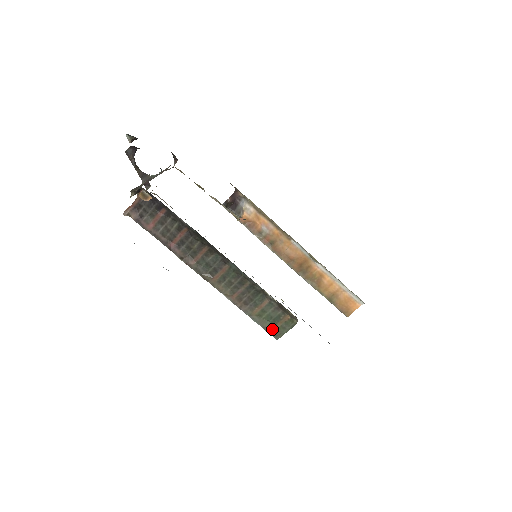
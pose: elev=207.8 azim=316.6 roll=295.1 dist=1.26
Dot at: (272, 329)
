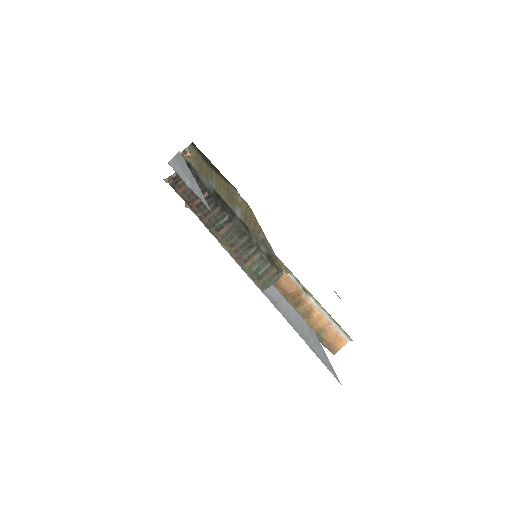
Dot at: (259, 281)
